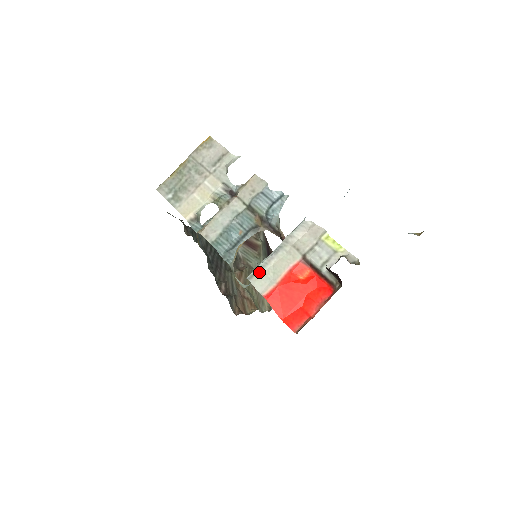
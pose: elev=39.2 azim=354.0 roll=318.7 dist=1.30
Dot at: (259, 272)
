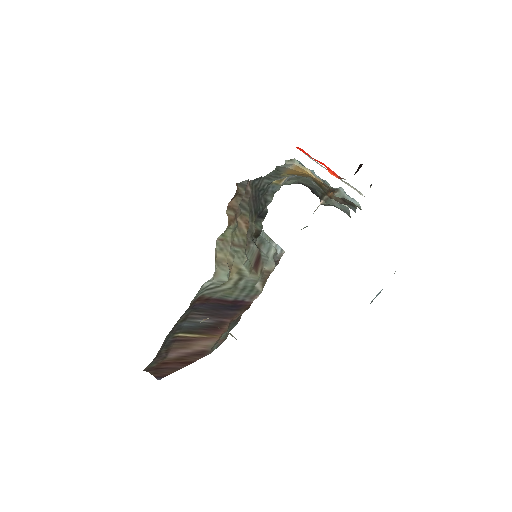
Dot at: (311, 158)
